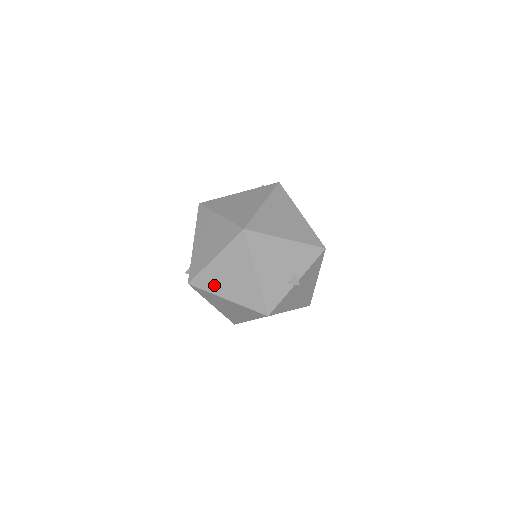
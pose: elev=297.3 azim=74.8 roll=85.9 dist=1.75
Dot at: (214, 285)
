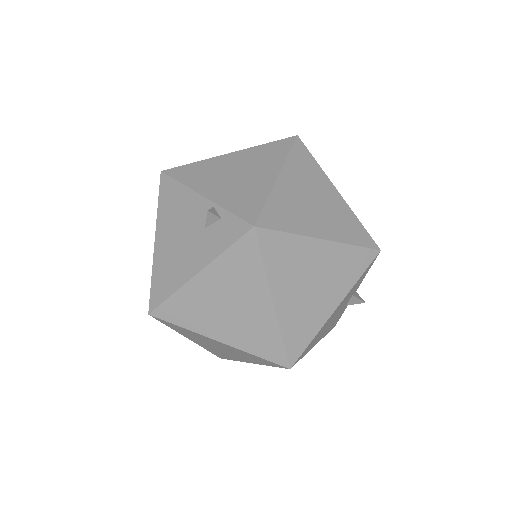
Dot at: occluded
